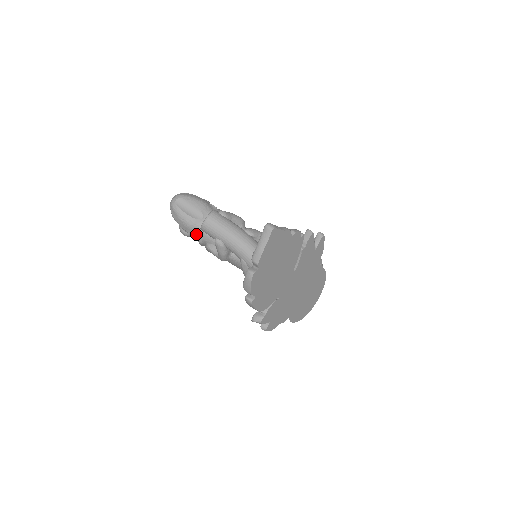
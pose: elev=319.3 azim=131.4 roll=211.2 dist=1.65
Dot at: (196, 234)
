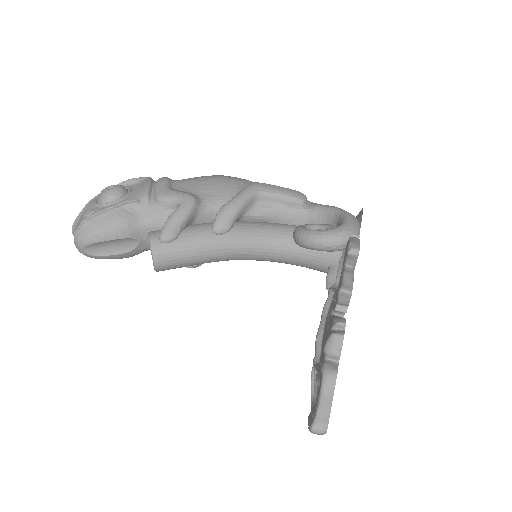
Dot at: (147, 250)
